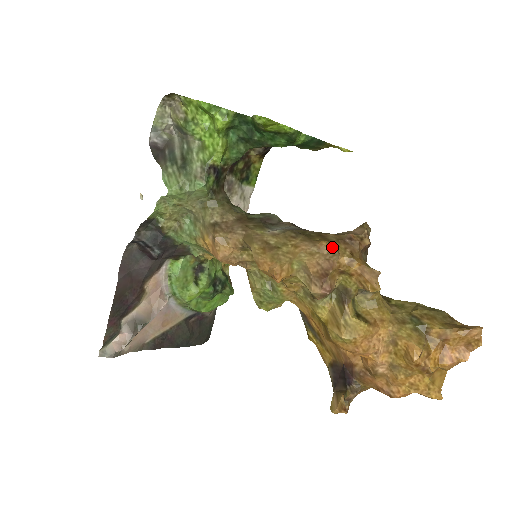
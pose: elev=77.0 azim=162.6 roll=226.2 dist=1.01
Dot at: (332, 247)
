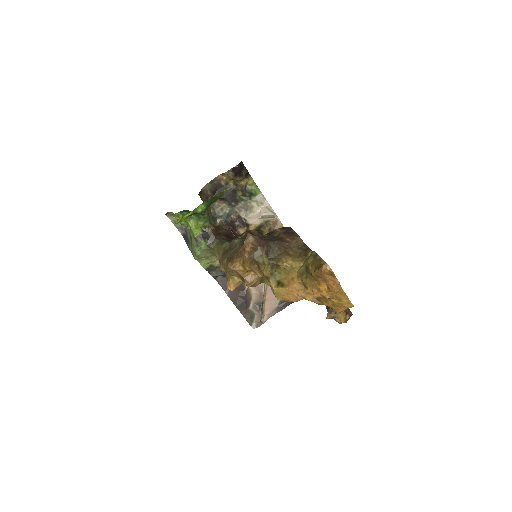
Dot at: (230, 267)
